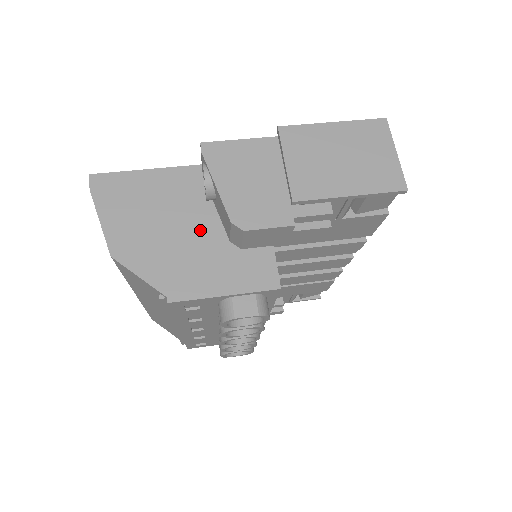
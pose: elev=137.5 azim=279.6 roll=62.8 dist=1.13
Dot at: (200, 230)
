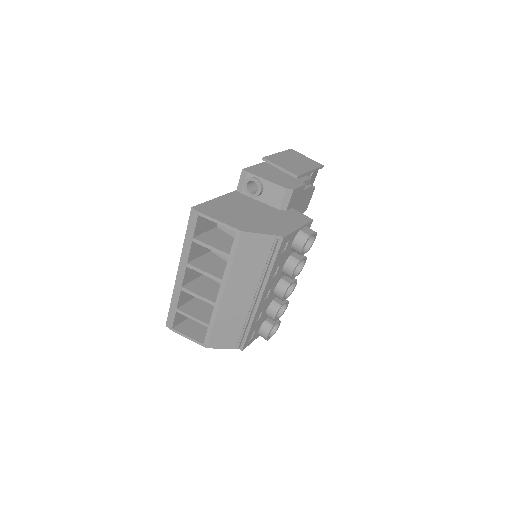
Dot at: (262, 212)
